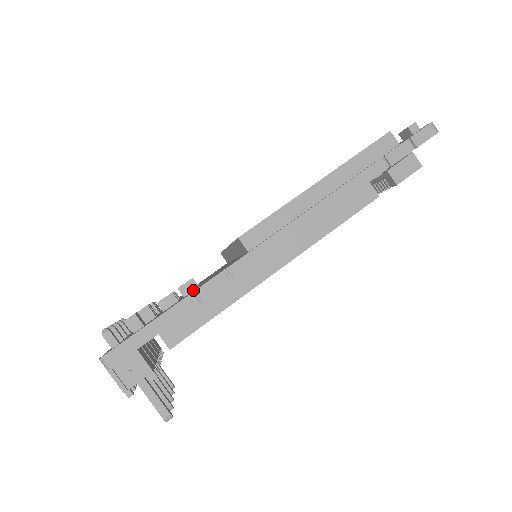
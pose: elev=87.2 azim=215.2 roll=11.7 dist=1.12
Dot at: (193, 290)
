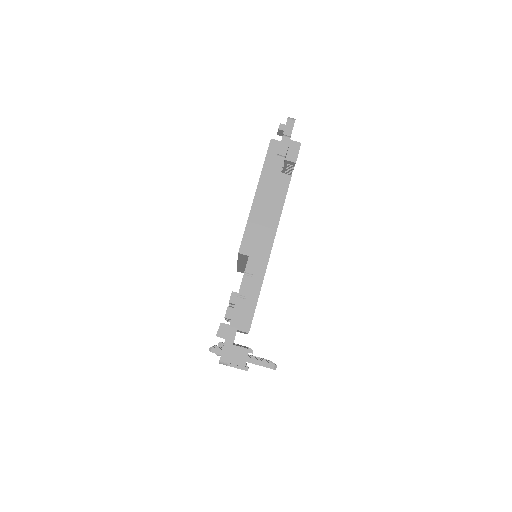
Dot at: occluded
